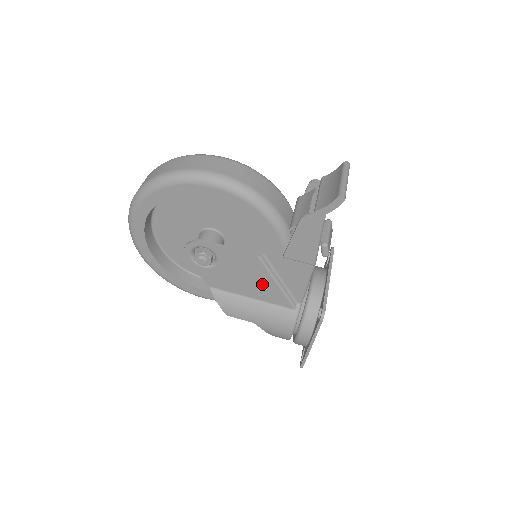
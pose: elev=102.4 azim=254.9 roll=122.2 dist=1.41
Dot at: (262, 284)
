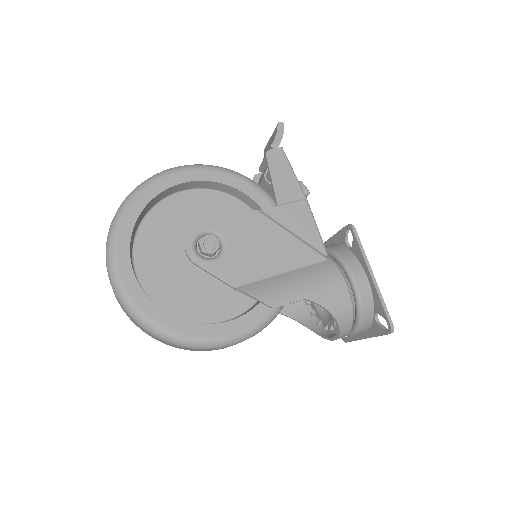
Dot at: (280, 245)
